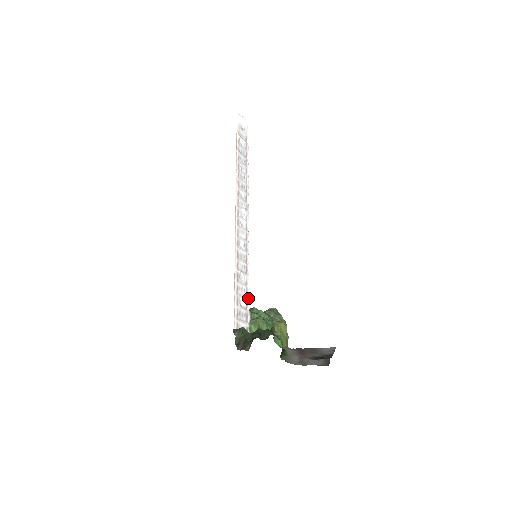
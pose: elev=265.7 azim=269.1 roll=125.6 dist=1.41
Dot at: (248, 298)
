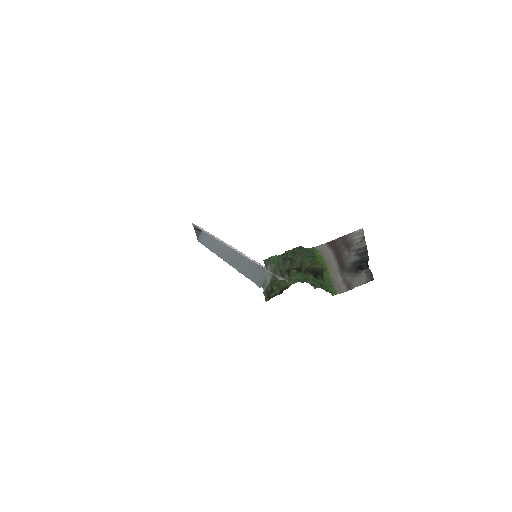
Dot at: occluded
